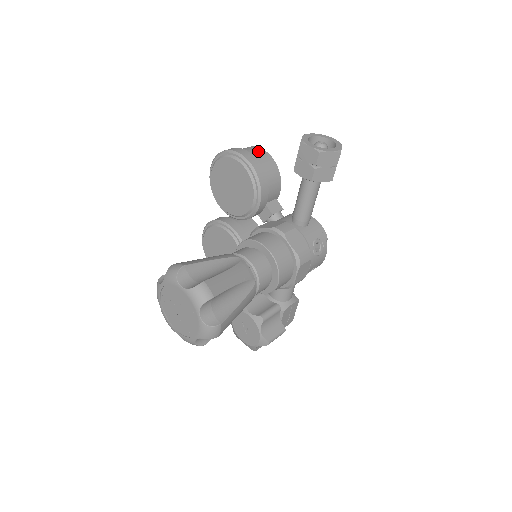
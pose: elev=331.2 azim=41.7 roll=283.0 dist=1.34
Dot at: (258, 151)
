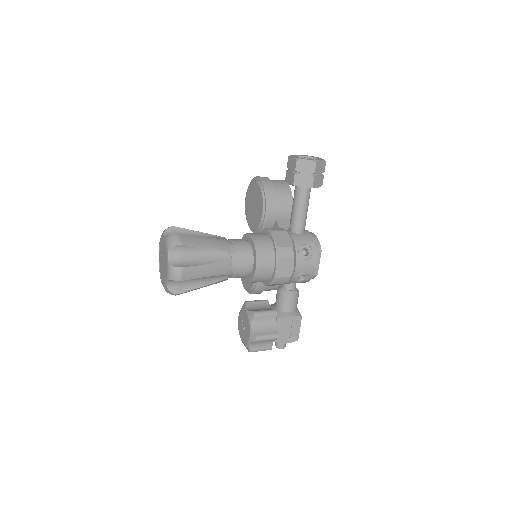
Dot at: (279, 180)
